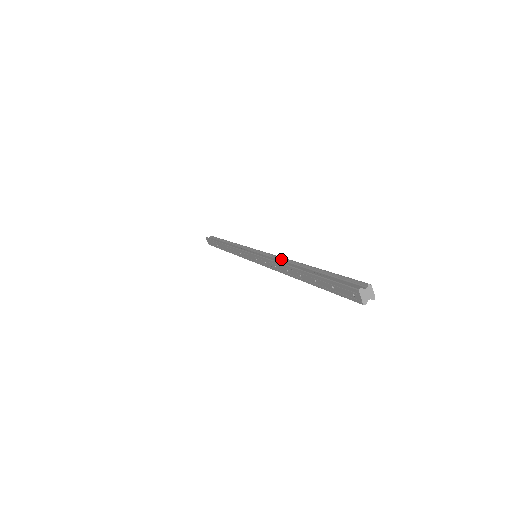
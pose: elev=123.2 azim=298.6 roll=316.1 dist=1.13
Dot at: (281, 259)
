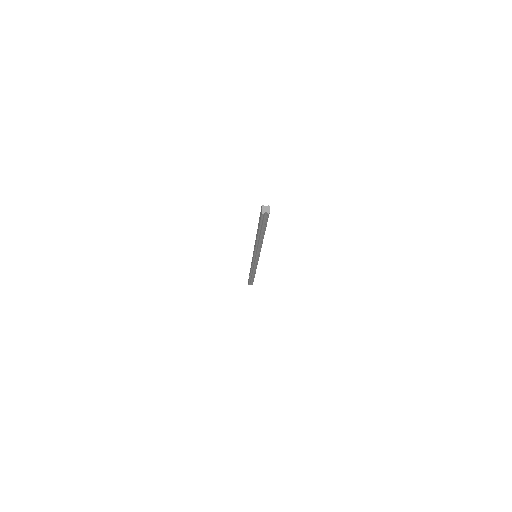
Dot at: occluded
